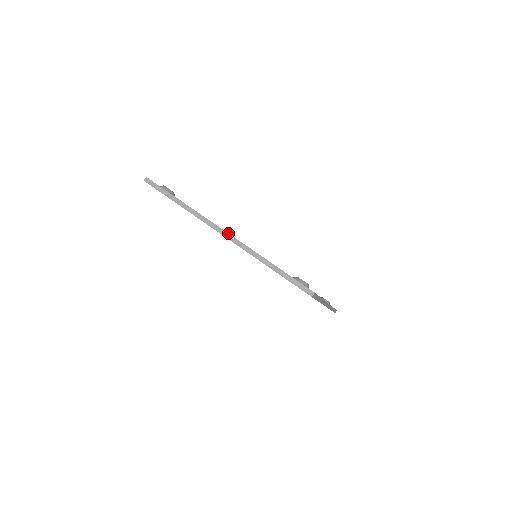
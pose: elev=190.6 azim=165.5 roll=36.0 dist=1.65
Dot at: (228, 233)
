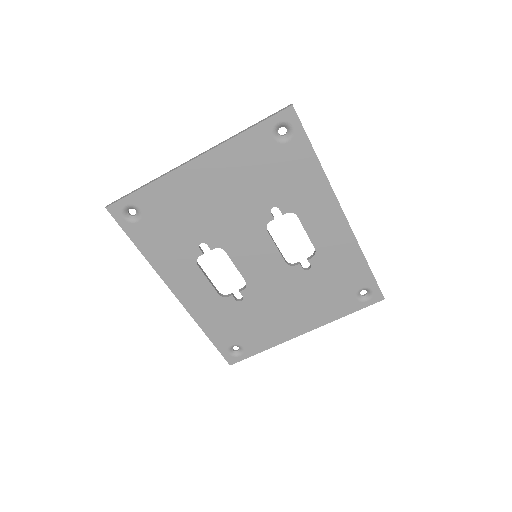
Dot at: (199, 155)
